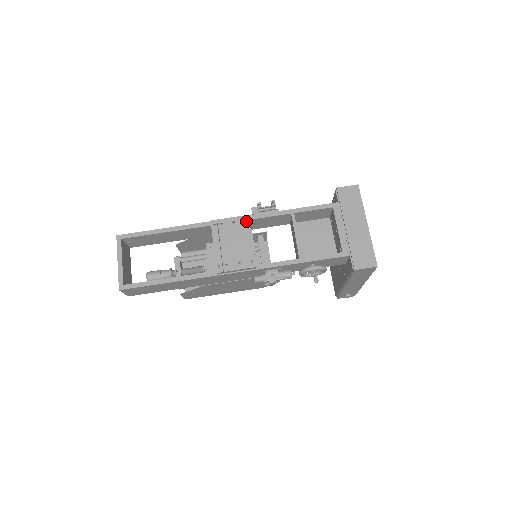
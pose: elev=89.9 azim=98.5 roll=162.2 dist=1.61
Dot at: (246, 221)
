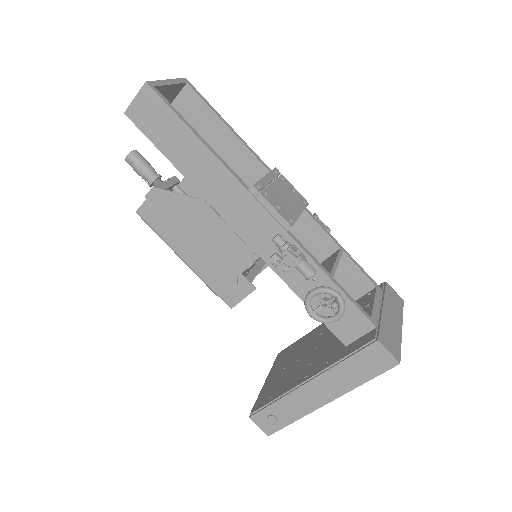
Dot at: occluded
